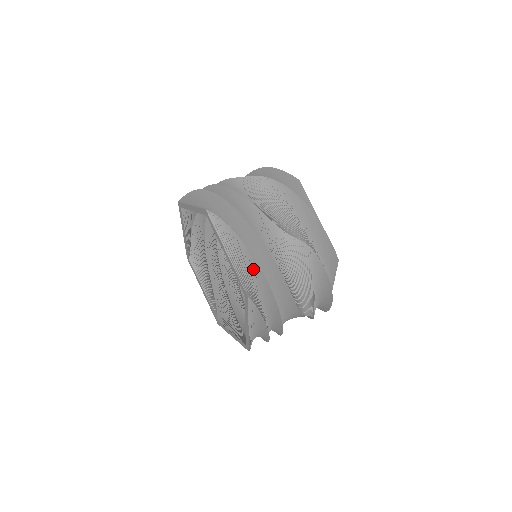
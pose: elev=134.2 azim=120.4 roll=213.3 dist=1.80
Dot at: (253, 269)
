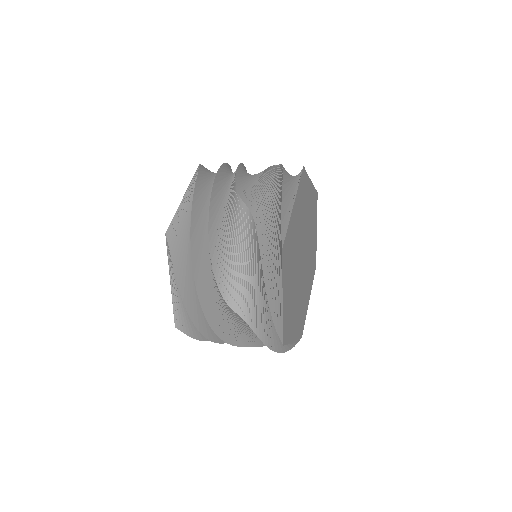
Dot at: (190, 216)
